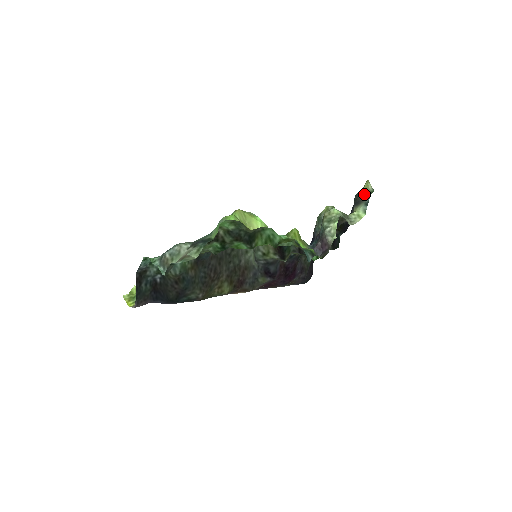
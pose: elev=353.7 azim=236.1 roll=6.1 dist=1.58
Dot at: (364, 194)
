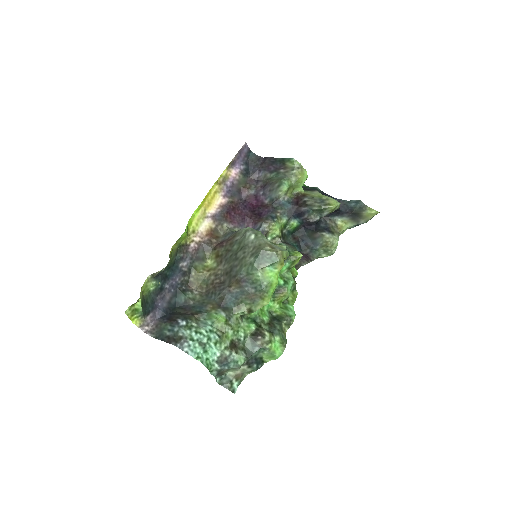
Dot at: (365, 217)
